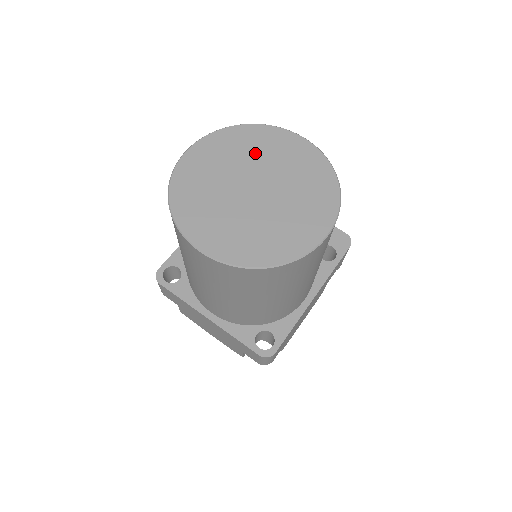
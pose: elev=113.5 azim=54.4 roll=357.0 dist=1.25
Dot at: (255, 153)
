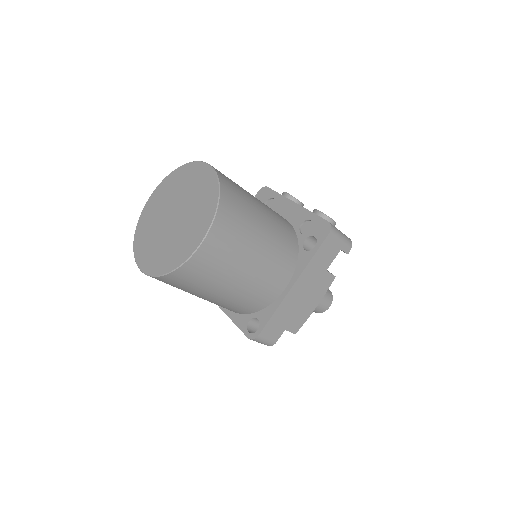
Dot at: (180, 188)
